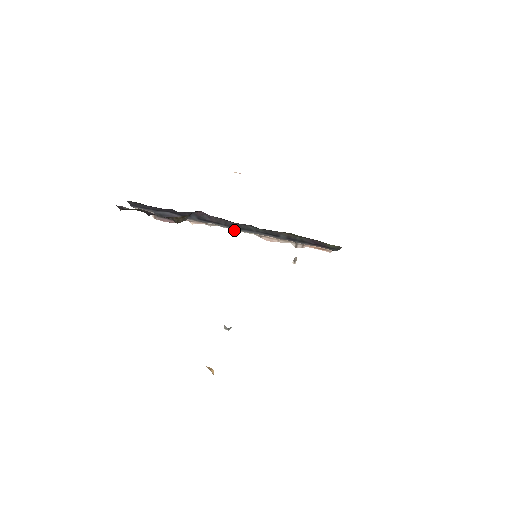
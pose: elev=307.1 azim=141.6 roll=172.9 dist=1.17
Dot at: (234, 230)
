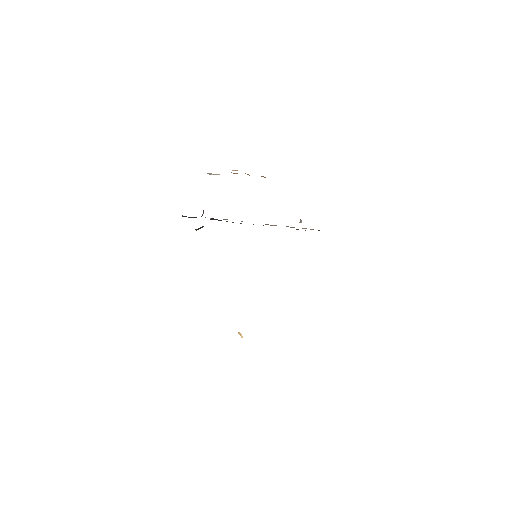
Dot at: occluded
